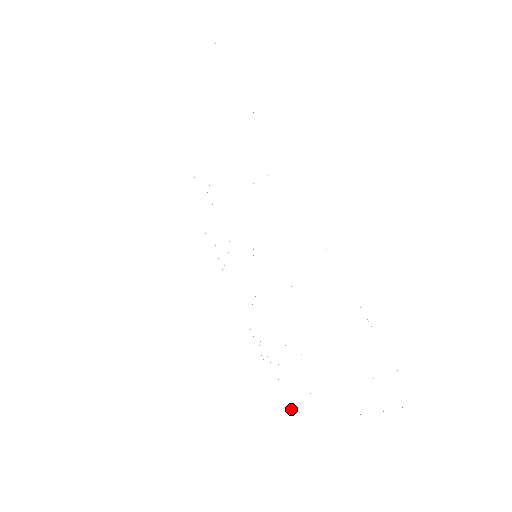
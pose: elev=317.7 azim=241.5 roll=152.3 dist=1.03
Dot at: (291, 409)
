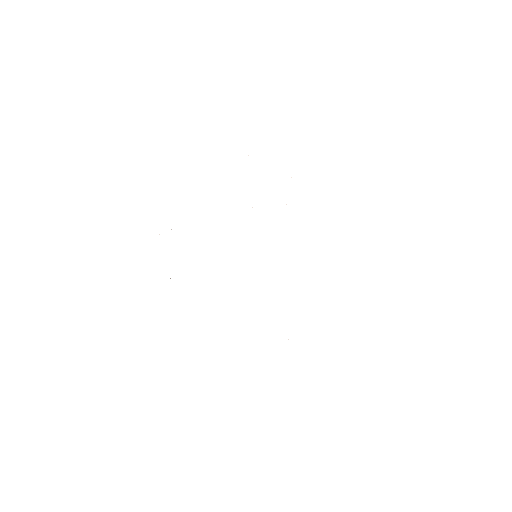
Dot at: occluded
